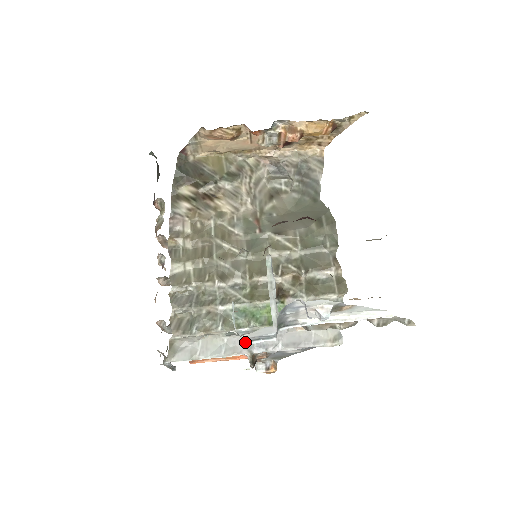
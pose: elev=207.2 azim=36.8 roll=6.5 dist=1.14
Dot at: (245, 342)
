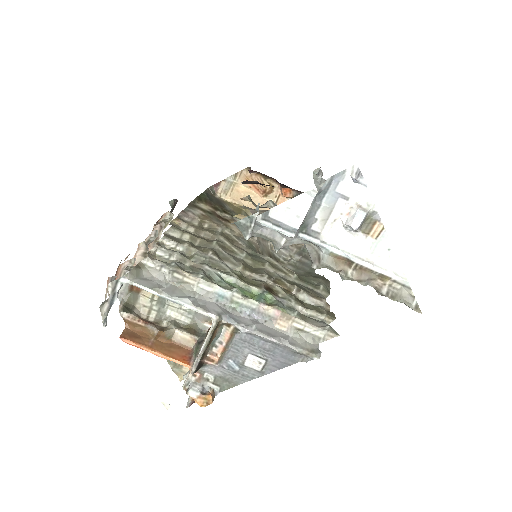
Dot at: (265, 221)
